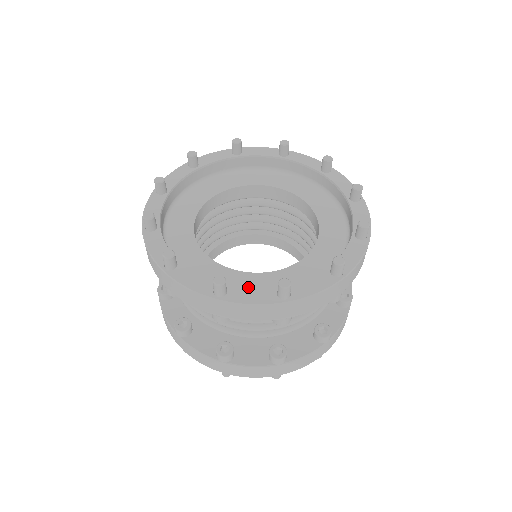
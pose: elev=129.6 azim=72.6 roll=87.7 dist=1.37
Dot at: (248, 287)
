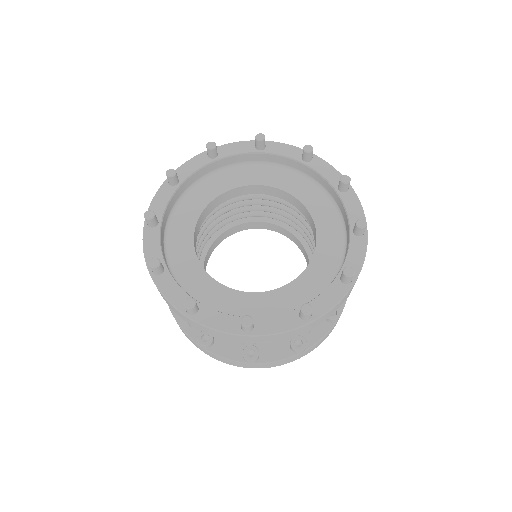
Dot at: (267, 308)
